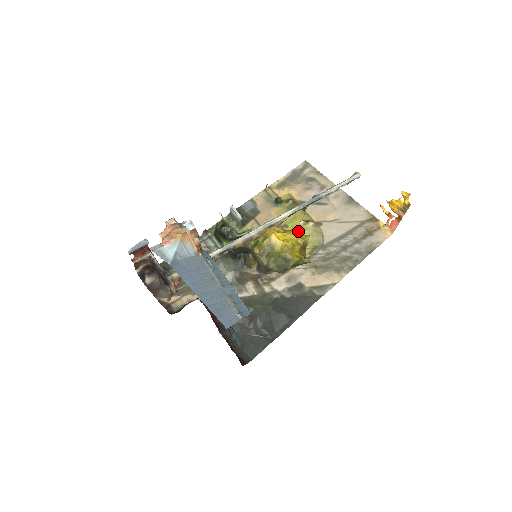
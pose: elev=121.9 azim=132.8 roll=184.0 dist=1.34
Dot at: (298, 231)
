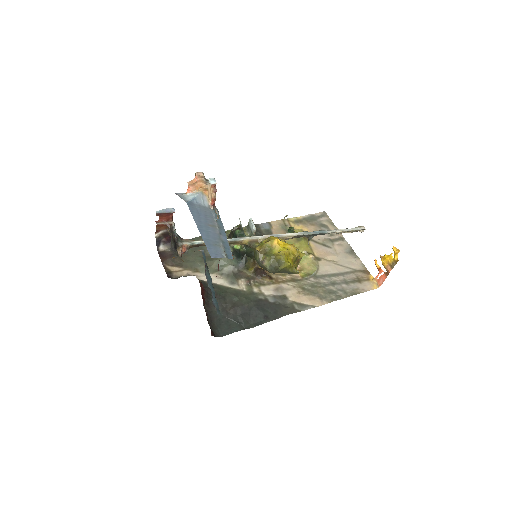
Dot at: (297, 248)
